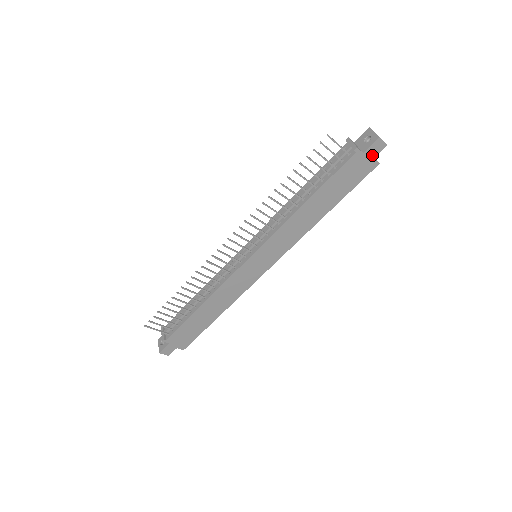
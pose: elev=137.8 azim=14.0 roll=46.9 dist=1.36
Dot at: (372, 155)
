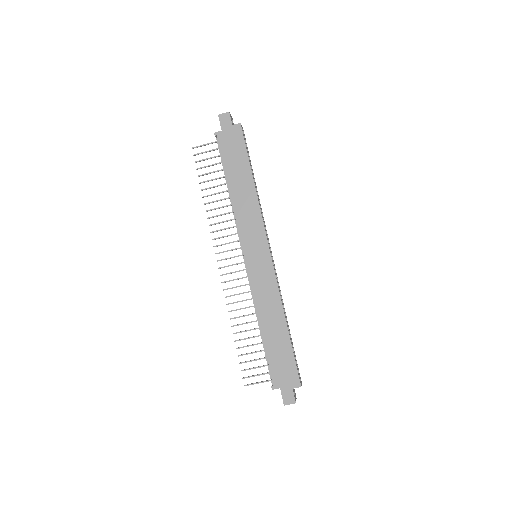
Dot at: (229, 125)
